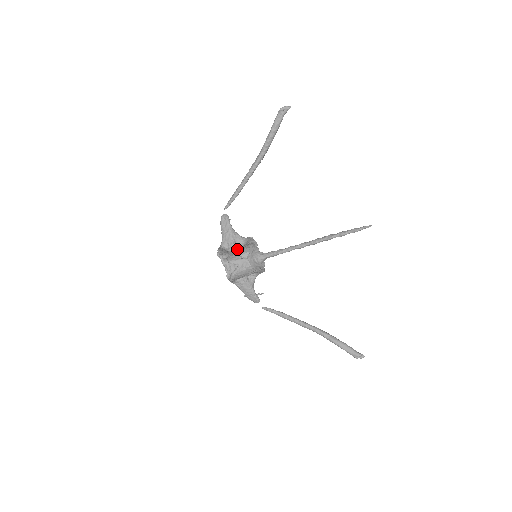
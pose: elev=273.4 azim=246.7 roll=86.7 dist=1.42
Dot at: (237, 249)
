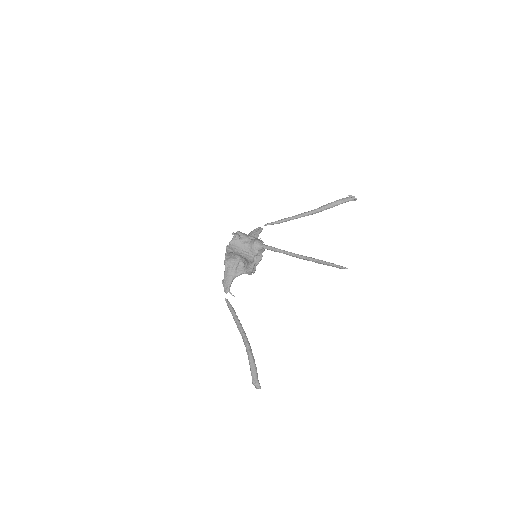
Dot at: occluded
